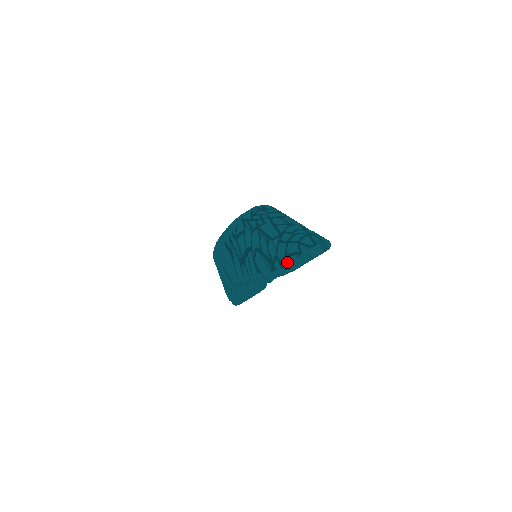
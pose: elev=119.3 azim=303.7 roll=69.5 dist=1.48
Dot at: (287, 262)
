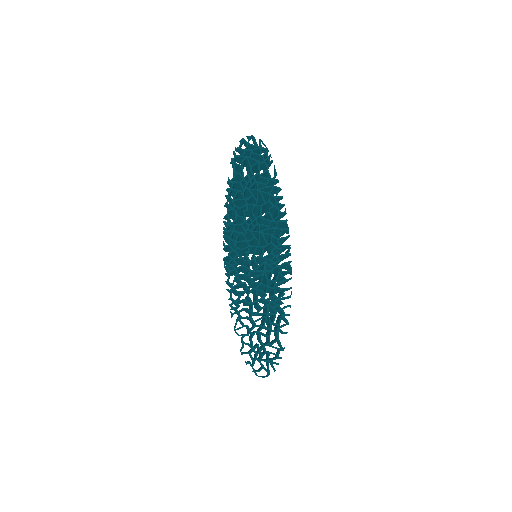
Dot at: (237, 150)
